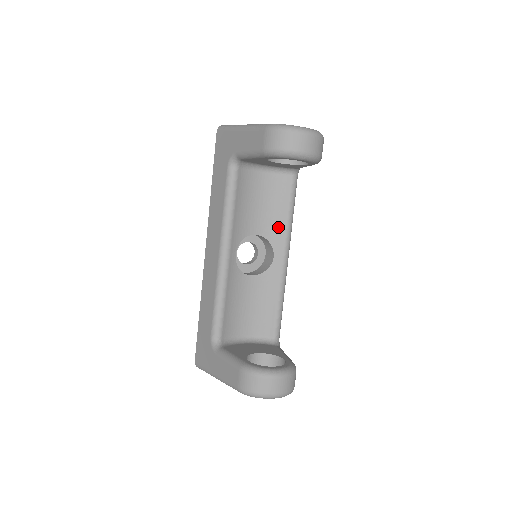
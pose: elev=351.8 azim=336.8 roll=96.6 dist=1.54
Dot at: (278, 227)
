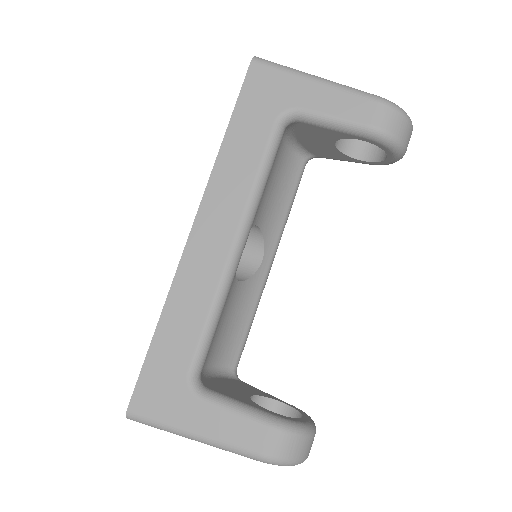
Dot at: (276, 222)
